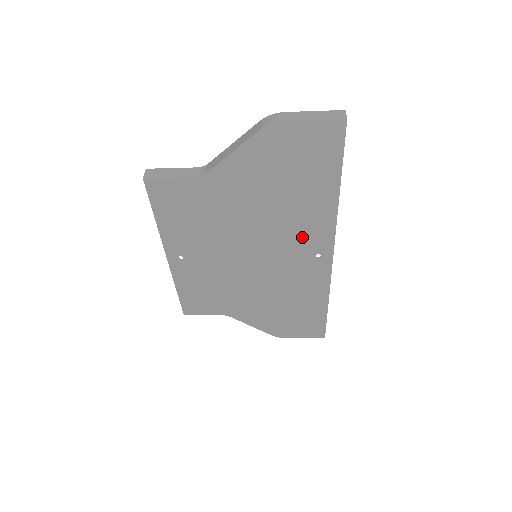
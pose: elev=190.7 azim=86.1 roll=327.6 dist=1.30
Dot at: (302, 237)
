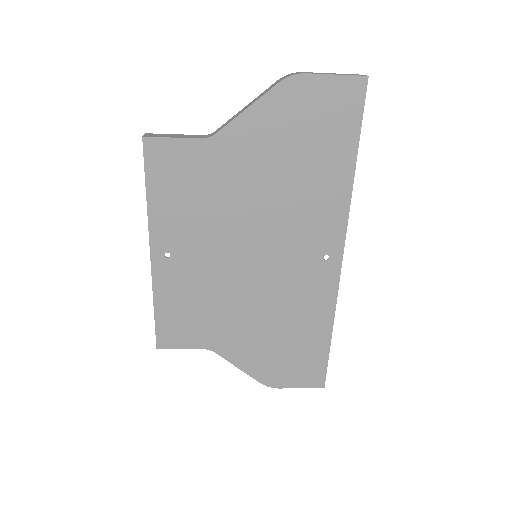
Dot at: (311, 229)
